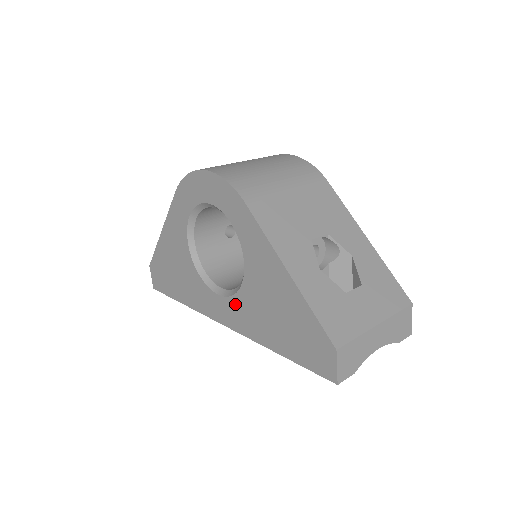
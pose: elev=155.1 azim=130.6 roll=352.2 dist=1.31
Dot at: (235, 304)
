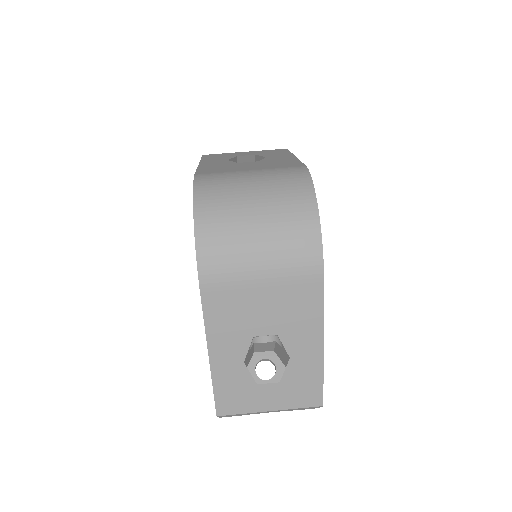
Dot at: occluded
